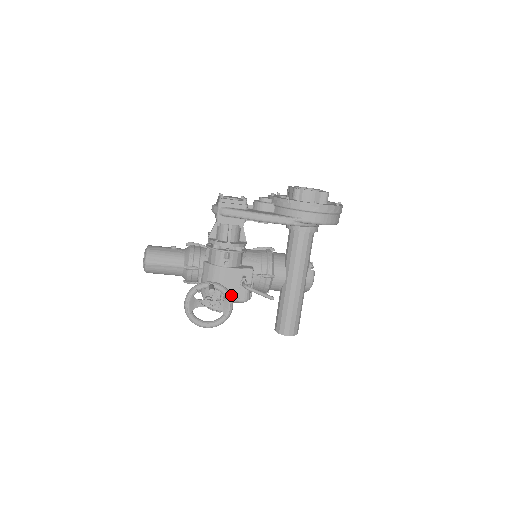
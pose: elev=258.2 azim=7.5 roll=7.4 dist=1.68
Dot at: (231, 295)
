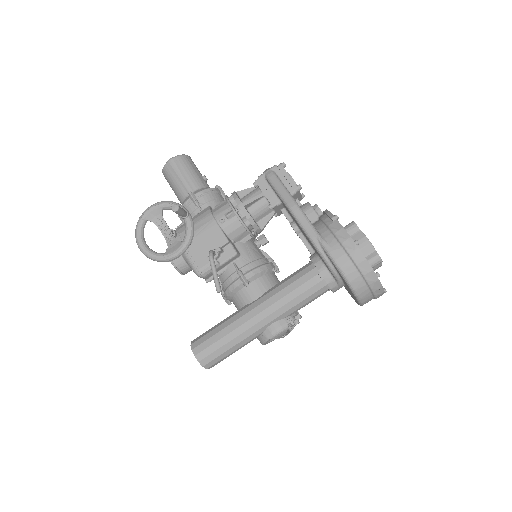
Dot at: (193, 252)
